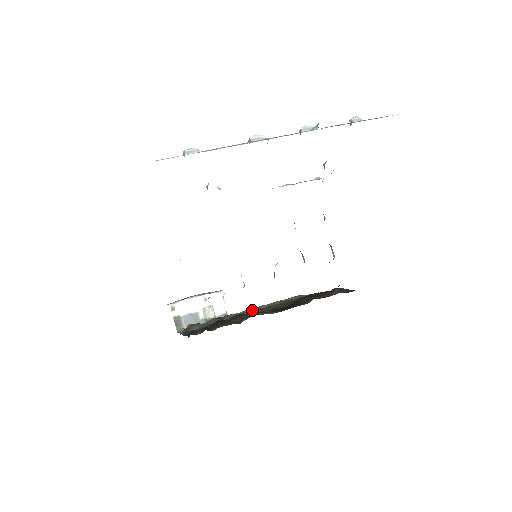
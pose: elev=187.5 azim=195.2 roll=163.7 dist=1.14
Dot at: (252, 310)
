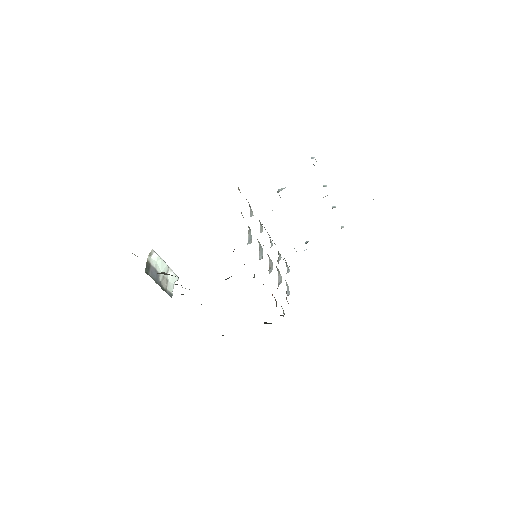
Dot at: occluded
